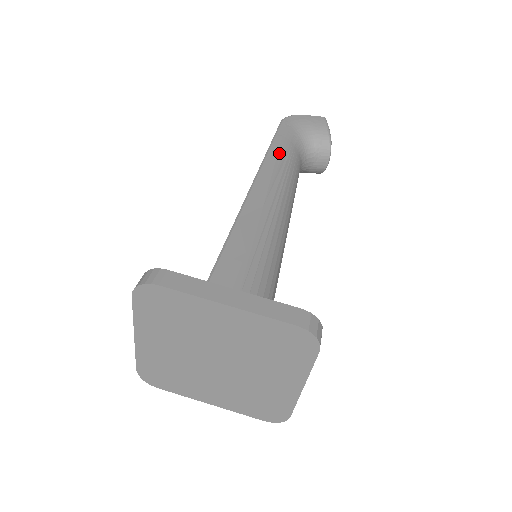
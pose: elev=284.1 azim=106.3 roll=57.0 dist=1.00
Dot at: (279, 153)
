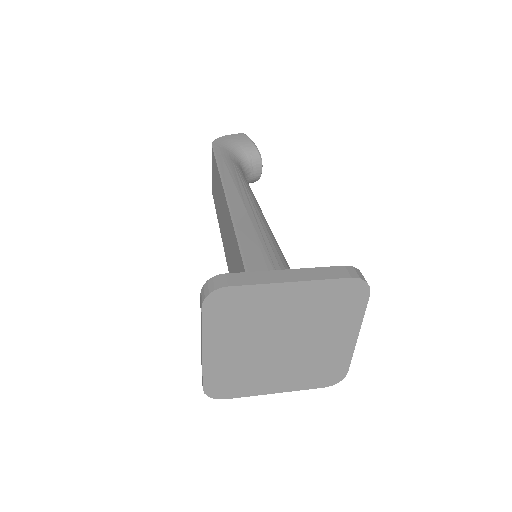
Dot at: (229, 169)
